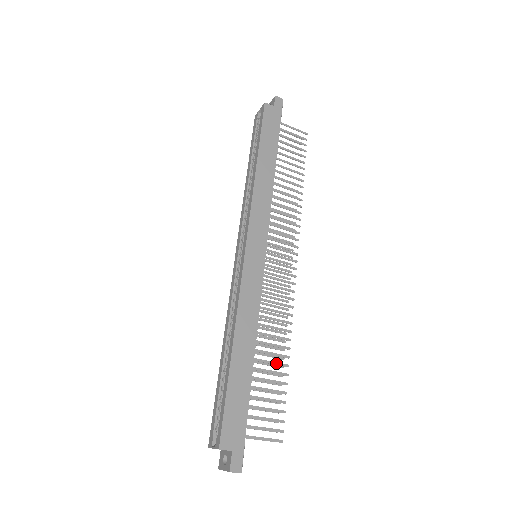
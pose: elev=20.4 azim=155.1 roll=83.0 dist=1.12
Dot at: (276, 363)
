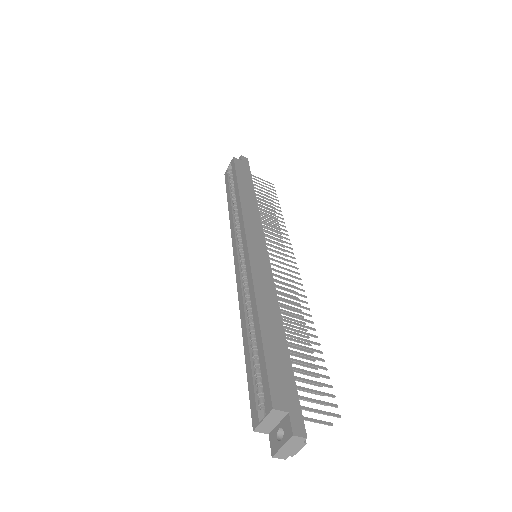
Dot at: (306, 340)
